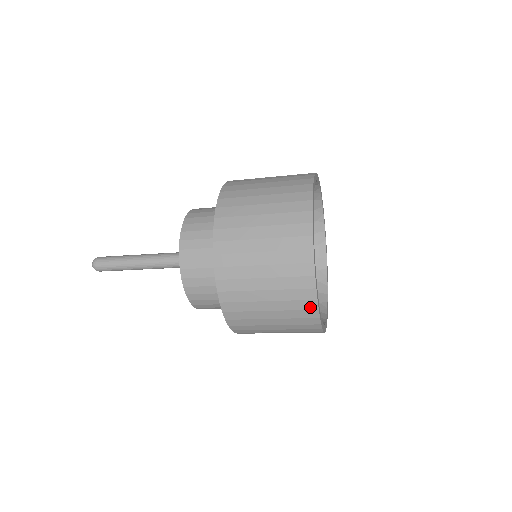
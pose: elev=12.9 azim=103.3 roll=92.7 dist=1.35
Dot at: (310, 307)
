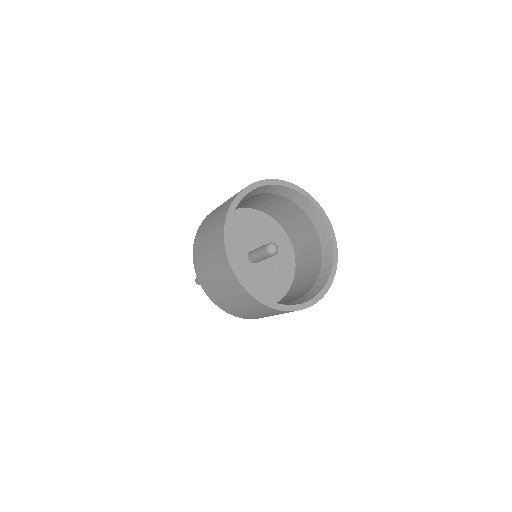
Dot at: occluded
